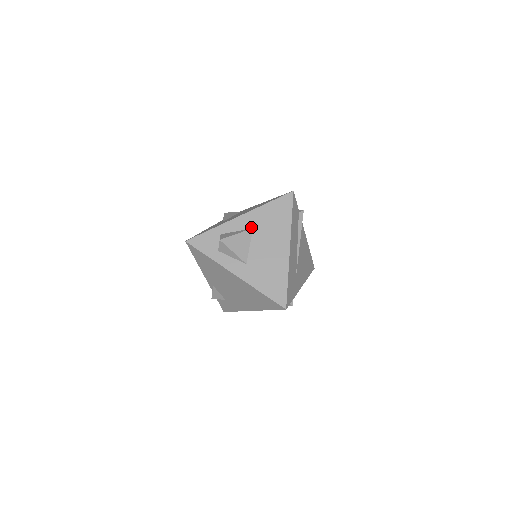
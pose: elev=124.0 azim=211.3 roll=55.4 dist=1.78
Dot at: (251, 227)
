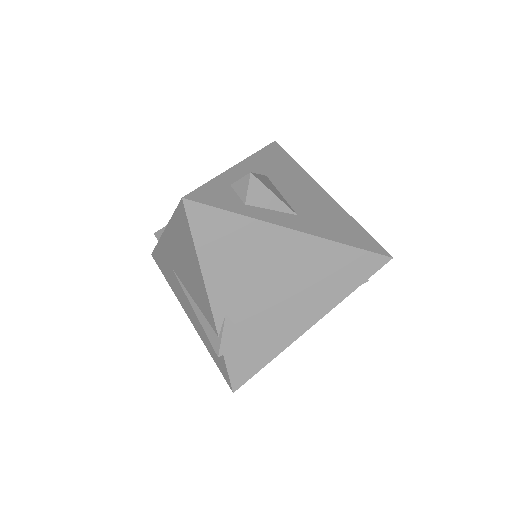
Dot at: occluded
